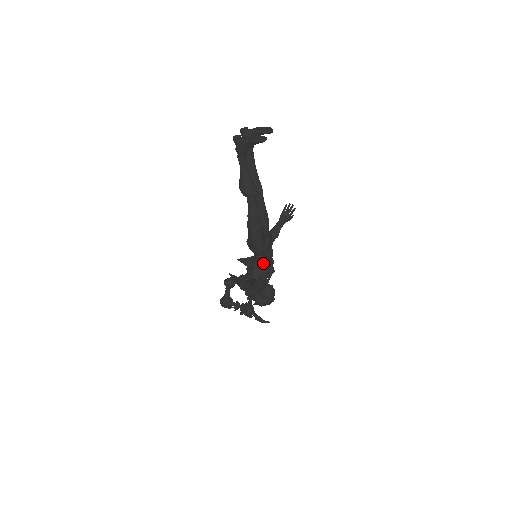
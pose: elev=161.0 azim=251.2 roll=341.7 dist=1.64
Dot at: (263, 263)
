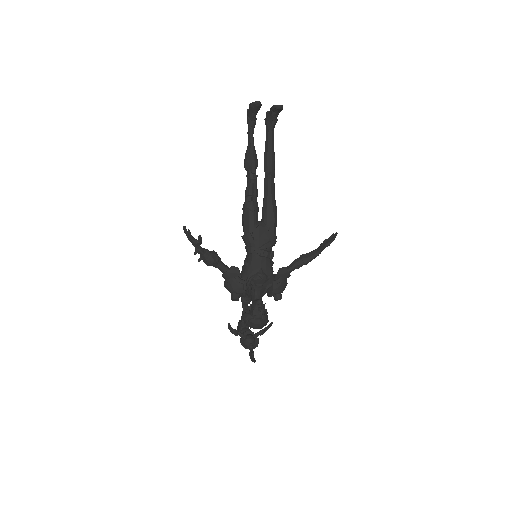
Dot at: (250, 257)
